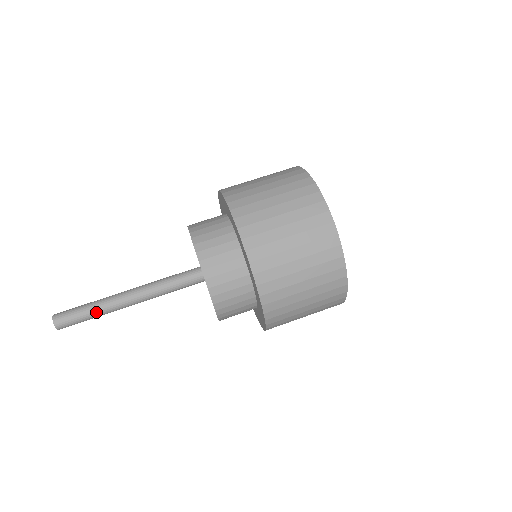
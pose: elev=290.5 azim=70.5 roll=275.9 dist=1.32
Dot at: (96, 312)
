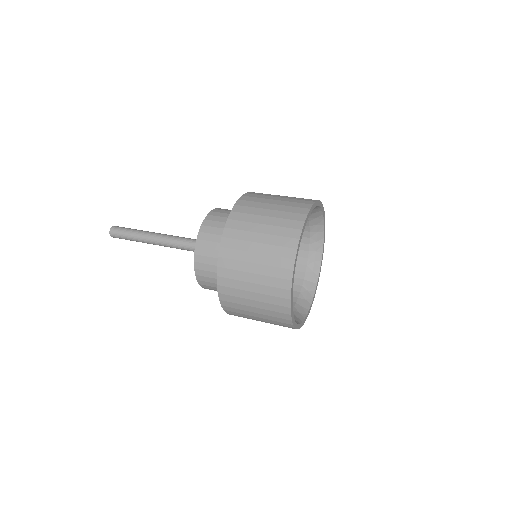
Dot at: (135, 237)
